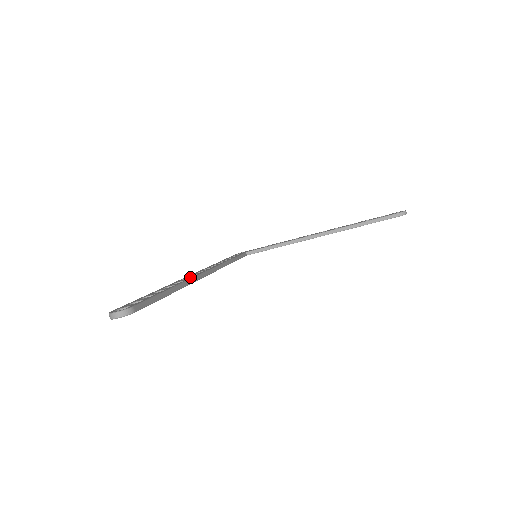
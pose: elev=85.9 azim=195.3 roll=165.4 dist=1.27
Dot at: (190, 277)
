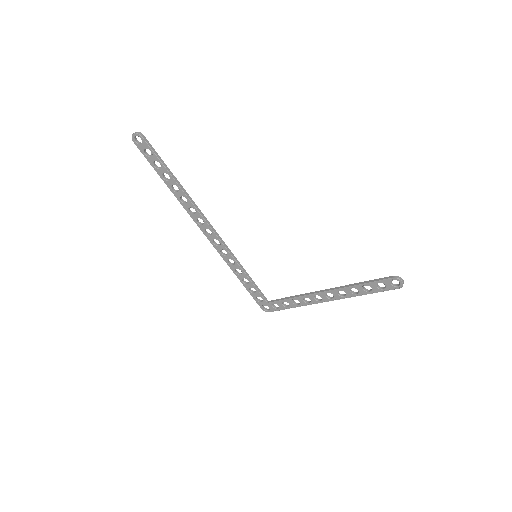
Dot at: (197, 211)
